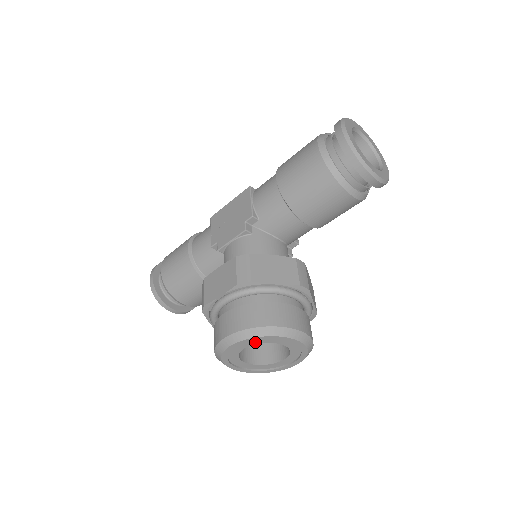
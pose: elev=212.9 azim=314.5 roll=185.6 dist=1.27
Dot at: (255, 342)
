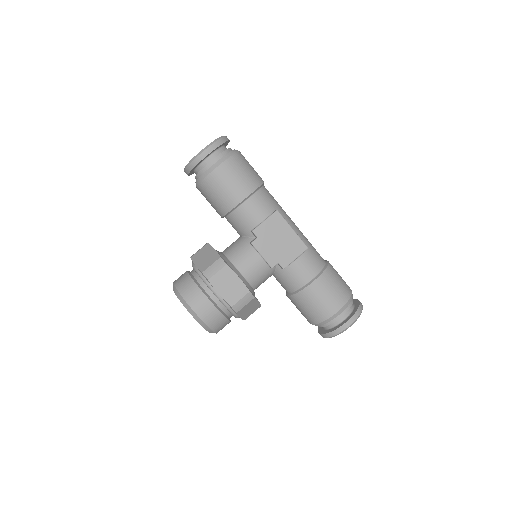
Dot at: occluded
